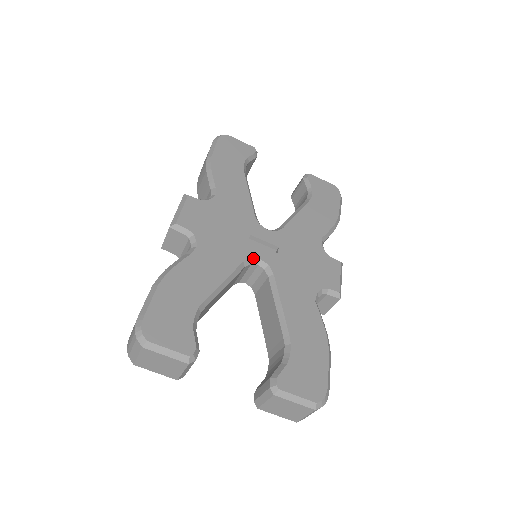
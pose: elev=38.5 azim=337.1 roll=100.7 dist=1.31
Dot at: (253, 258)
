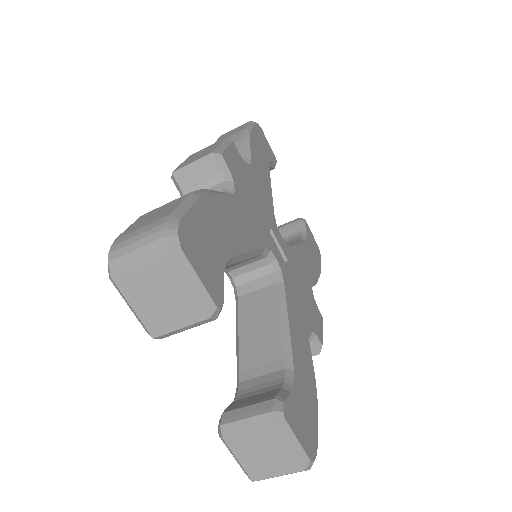
Dot at: (272, 252)
